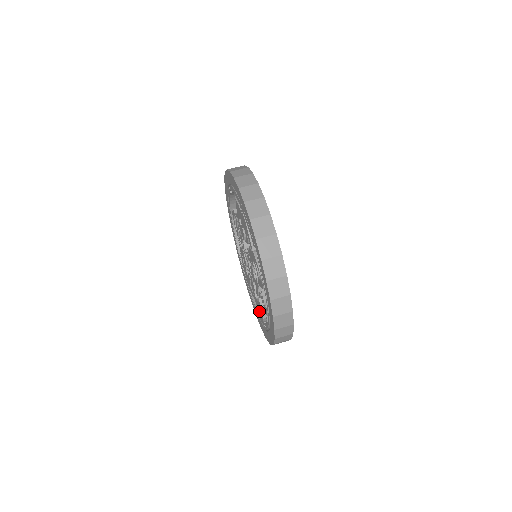
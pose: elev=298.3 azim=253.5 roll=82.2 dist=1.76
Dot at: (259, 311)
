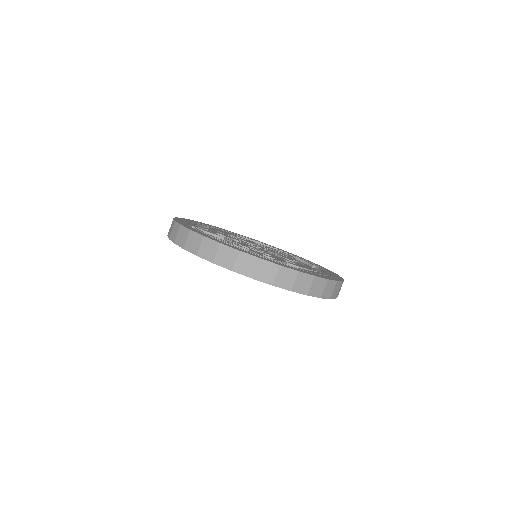
Dot at: occluded
